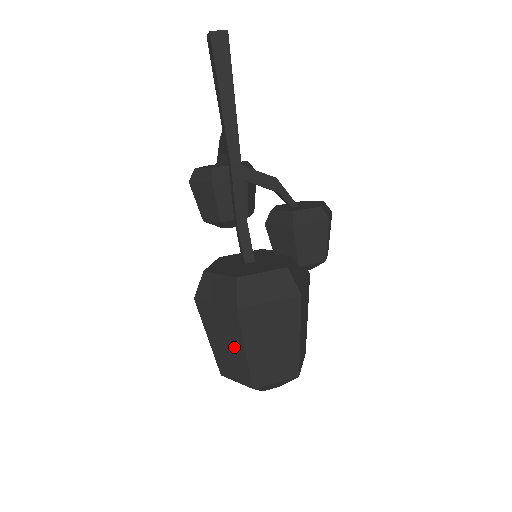
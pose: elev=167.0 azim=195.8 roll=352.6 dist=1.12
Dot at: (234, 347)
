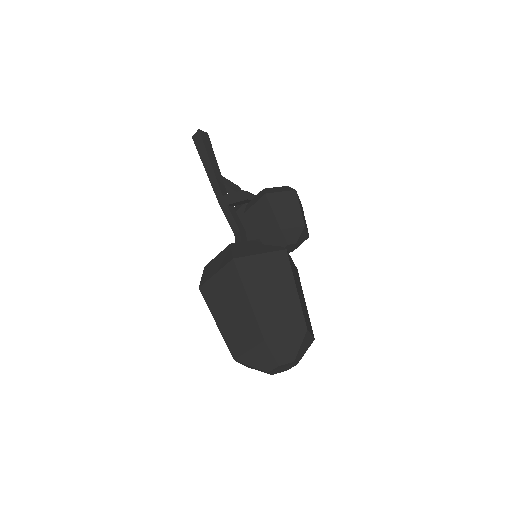
Dot at: occluded
